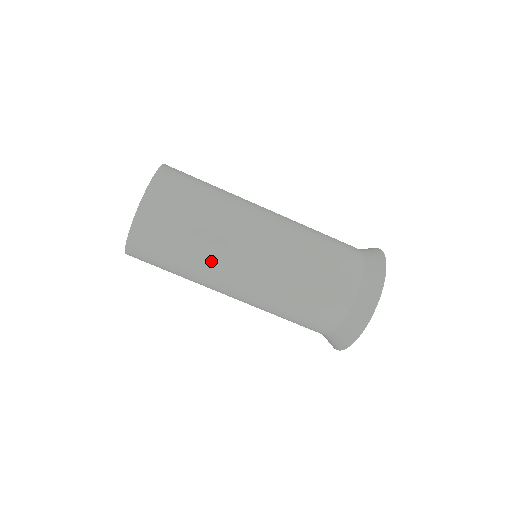
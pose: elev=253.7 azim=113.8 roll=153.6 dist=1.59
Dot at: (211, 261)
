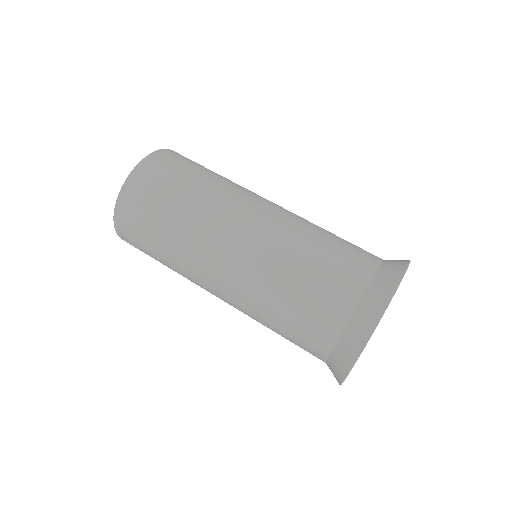
Dot at: (222, 194)
